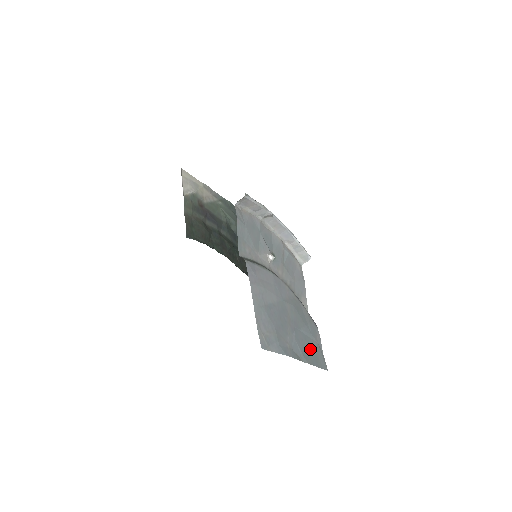
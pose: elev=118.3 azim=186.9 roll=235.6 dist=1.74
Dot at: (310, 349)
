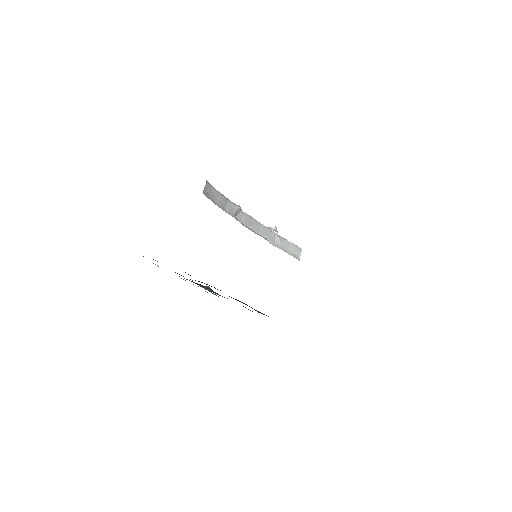
Dot at: occluded
